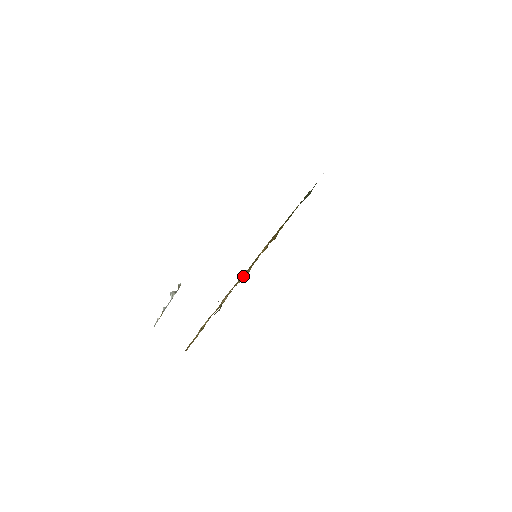
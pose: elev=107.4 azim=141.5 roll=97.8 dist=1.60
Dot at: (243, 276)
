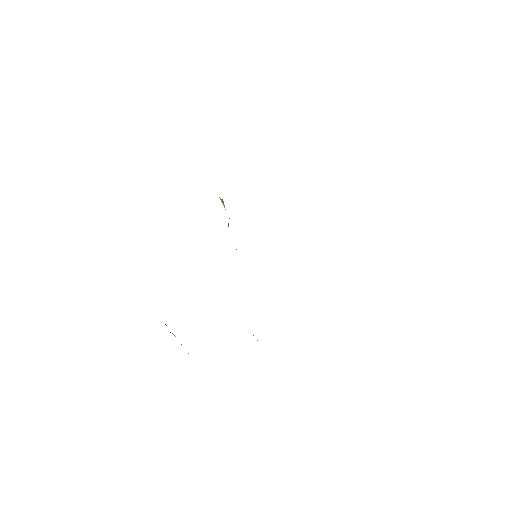
Dot at: occluded
